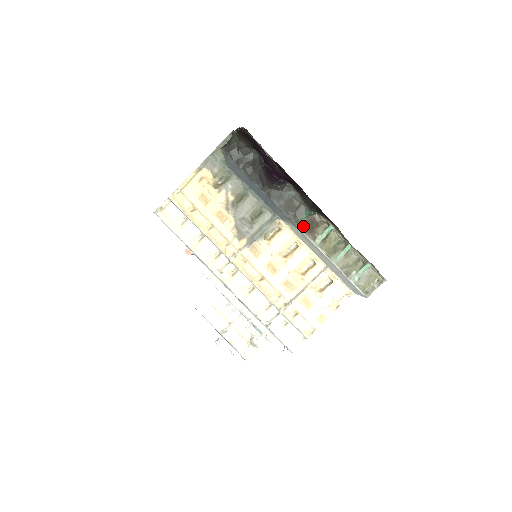
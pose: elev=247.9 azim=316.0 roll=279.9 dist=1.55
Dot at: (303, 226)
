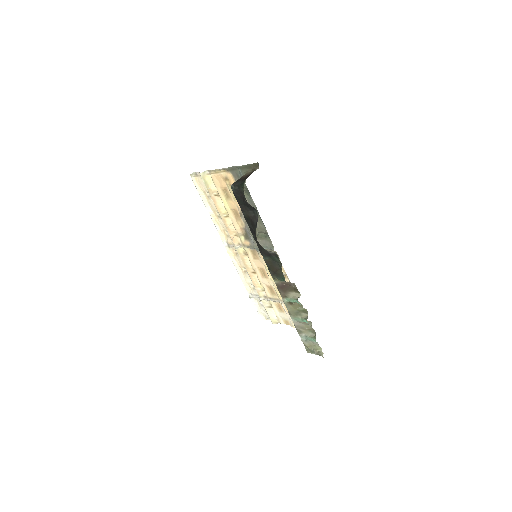
Dot at: (278, 284)
